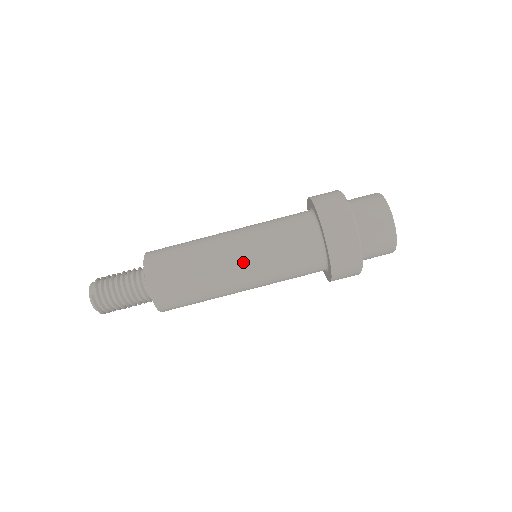
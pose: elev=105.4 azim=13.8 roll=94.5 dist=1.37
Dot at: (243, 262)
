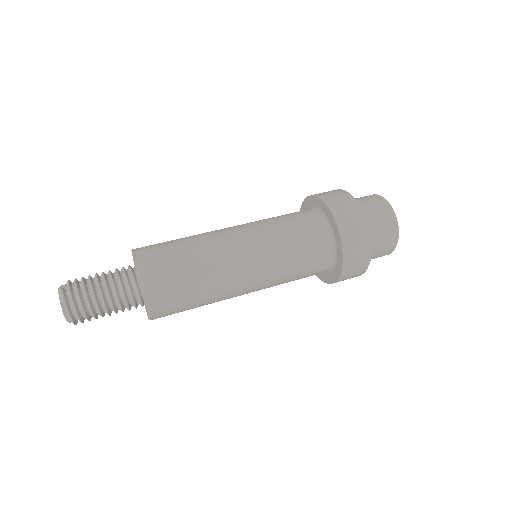
Dot at: (246, 239)
